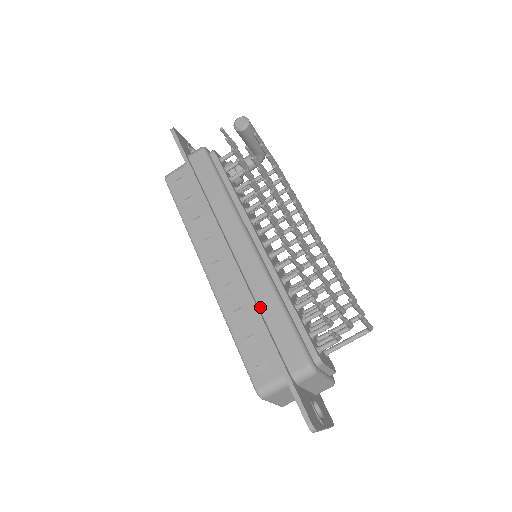
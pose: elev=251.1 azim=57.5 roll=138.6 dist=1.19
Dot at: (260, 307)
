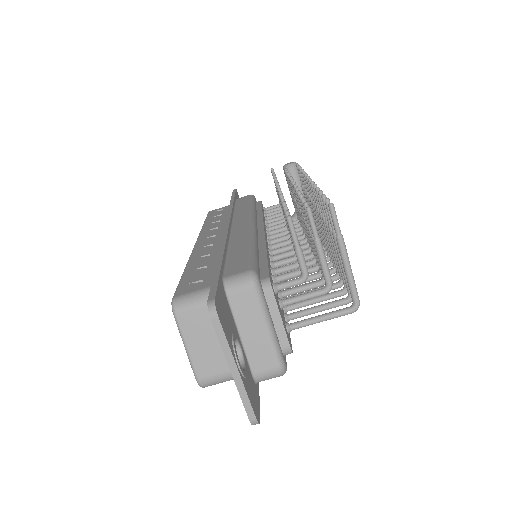
Dot at: (230, 246)
